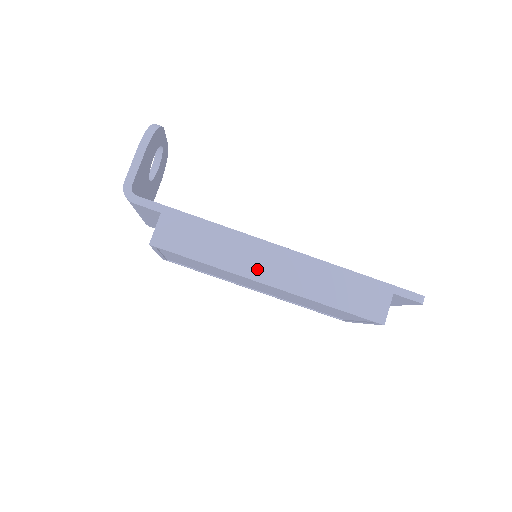
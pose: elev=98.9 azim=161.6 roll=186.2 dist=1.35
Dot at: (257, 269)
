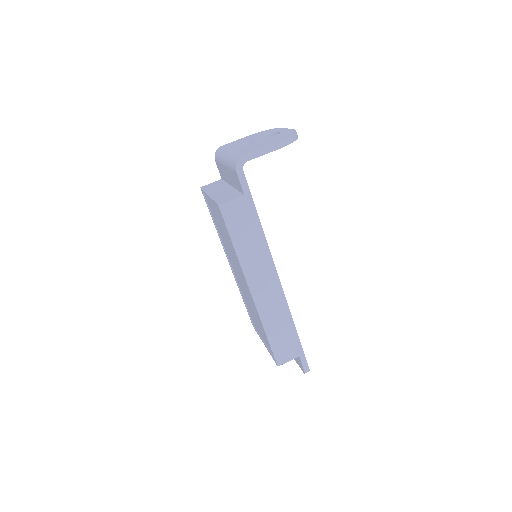
Dot at: (255, 278)
